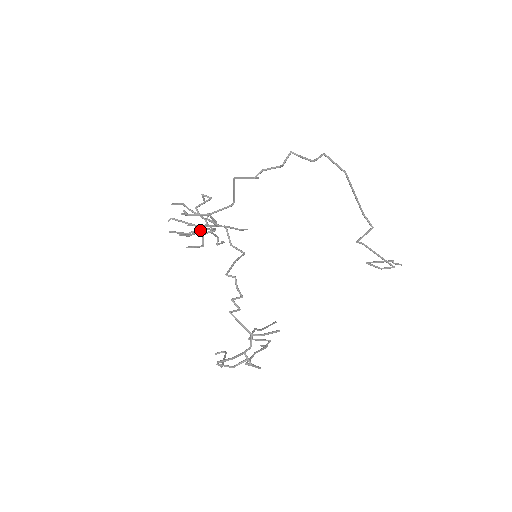
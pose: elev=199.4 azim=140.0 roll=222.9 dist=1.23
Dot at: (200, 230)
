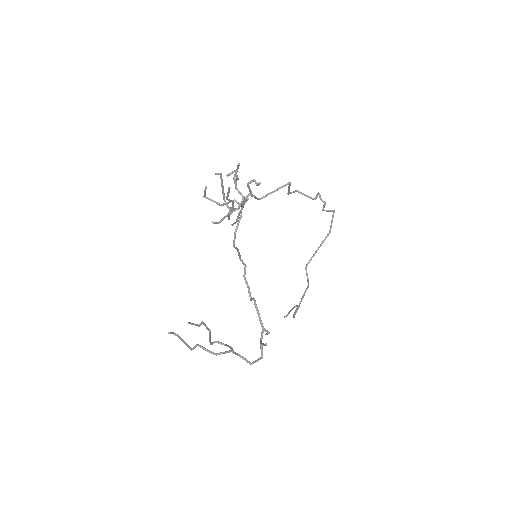
Dot at: occluded
